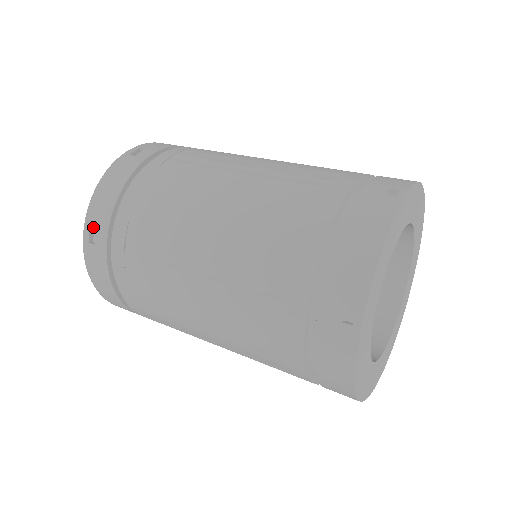
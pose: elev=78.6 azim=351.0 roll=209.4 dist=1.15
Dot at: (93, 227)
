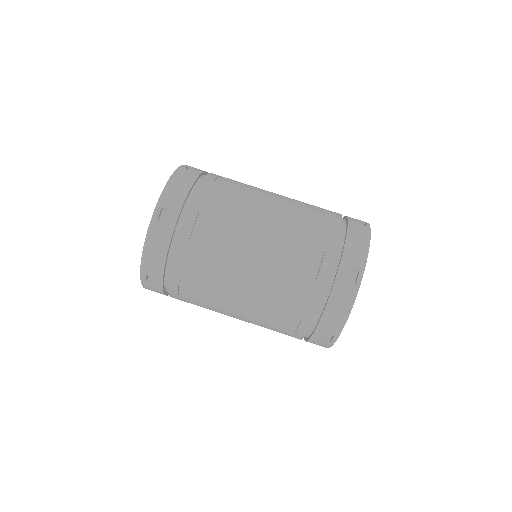
Dot at: (147, 273)
